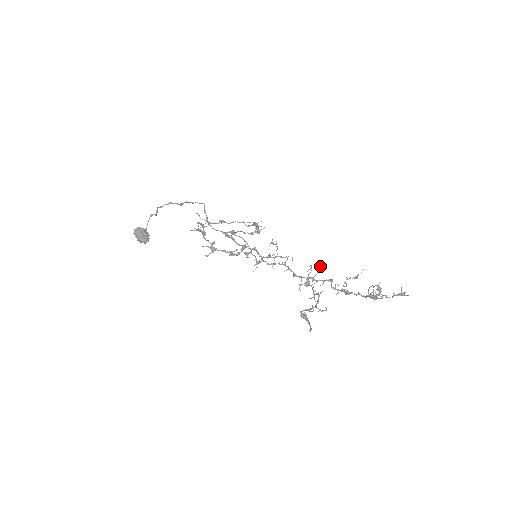
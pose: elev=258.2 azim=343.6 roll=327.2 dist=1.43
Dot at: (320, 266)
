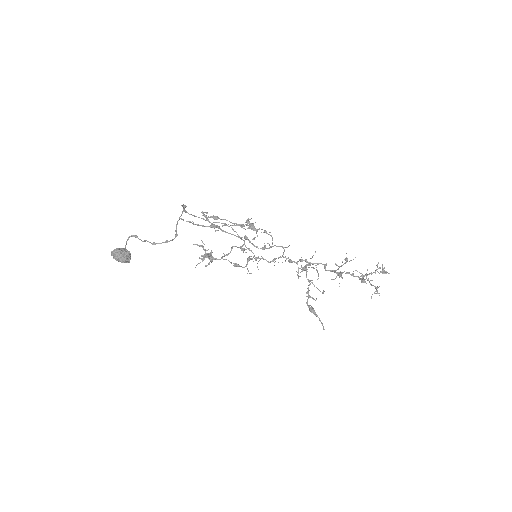
Dot at: occluded
